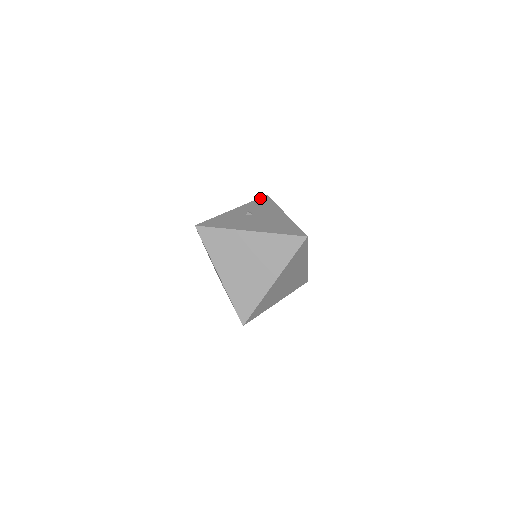
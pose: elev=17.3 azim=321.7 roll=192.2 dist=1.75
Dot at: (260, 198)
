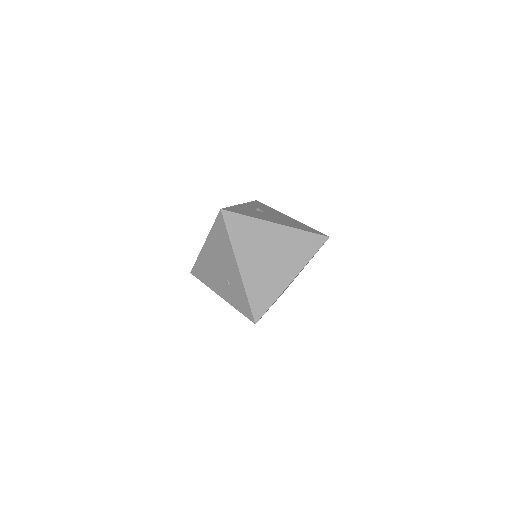
Dot at: (254, 201)
